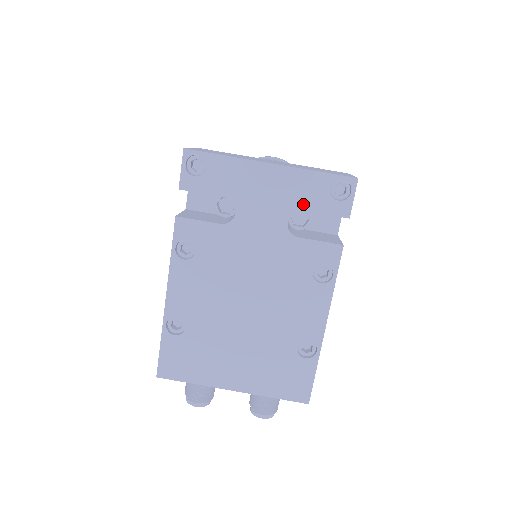
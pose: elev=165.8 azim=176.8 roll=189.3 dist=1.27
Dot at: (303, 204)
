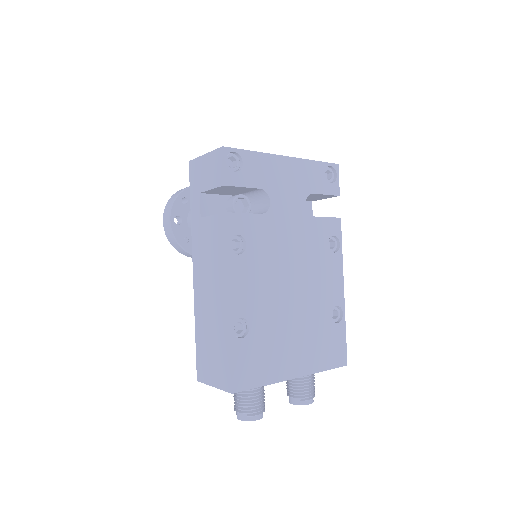
Dot at: (312, 188)
